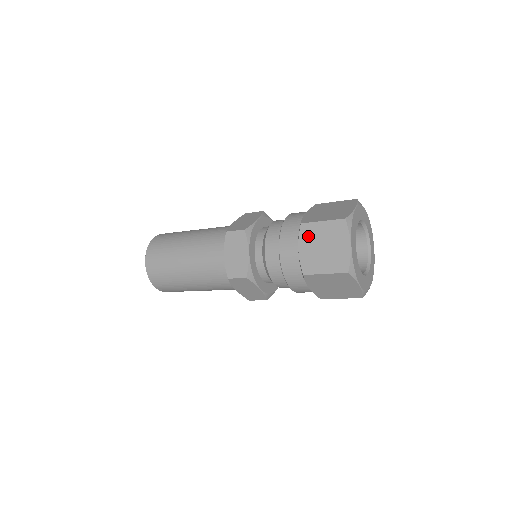
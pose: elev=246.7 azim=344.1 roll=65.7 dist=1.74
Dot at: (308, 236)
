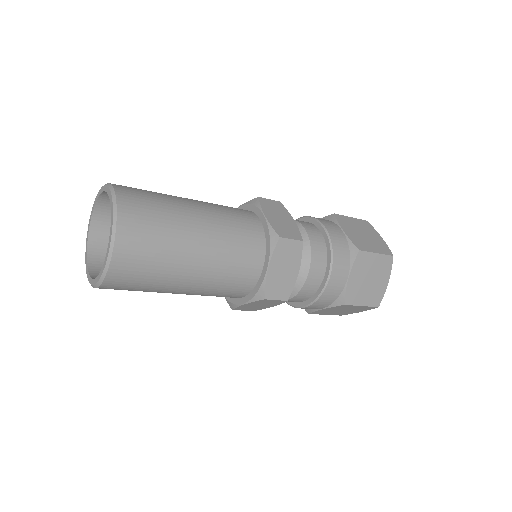
Dot at: (361, 265)
